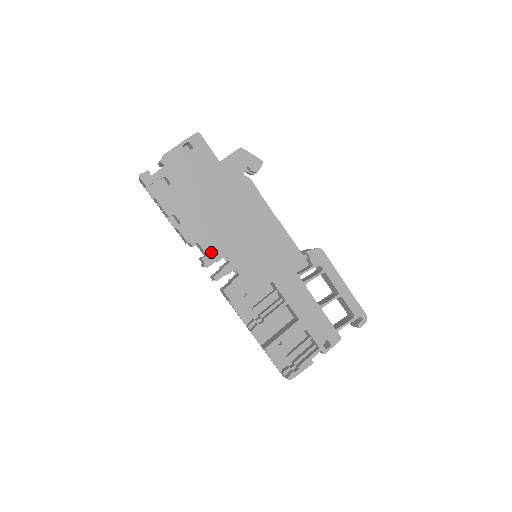
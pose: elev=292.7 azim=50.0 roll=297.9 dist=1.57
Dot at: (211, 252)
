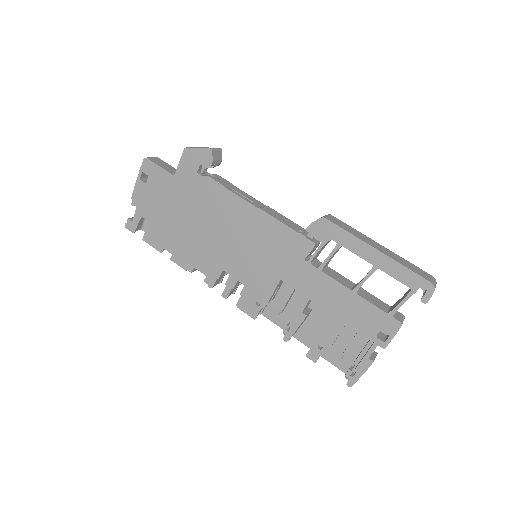
Dot at: (208, 272)
